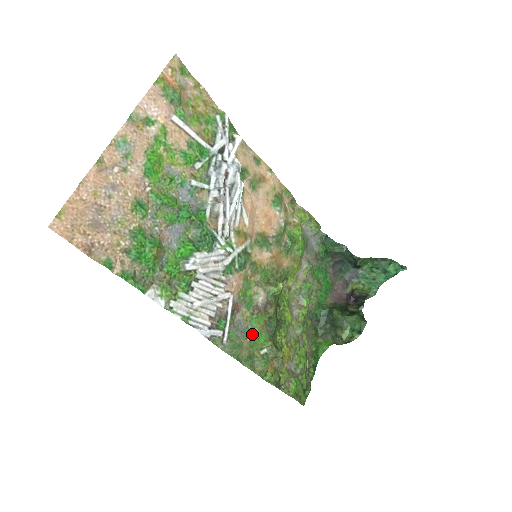
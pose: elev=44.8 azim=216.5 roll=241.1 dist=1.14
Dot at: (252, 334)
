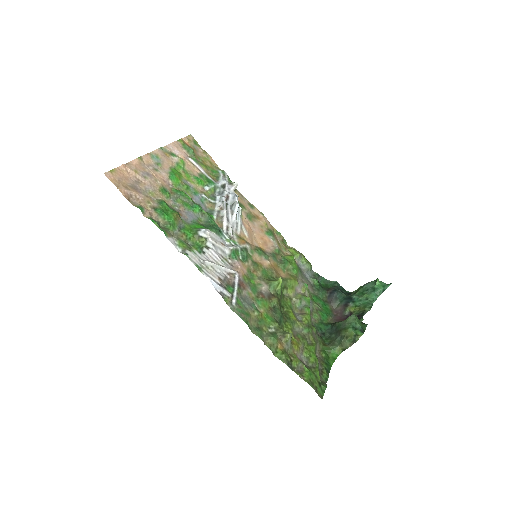
Dot at: (259, 311)
